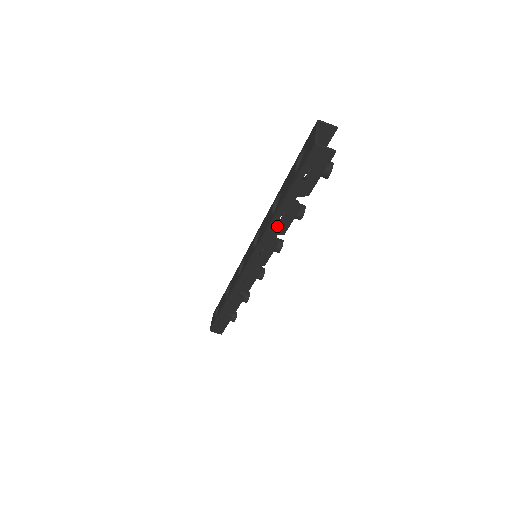
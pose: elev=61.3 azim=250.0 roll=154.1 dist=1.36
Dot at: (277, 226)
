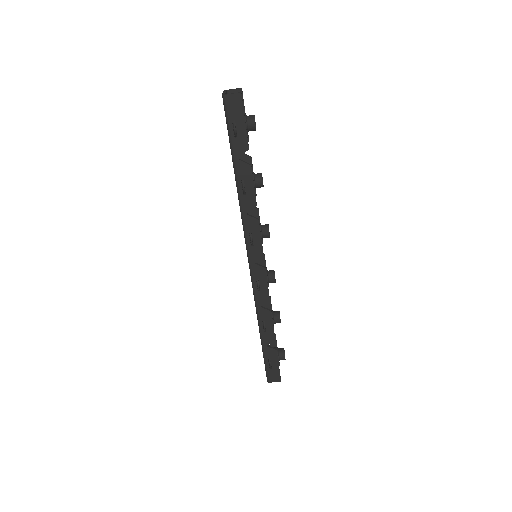
Dot at: (245, 199)
